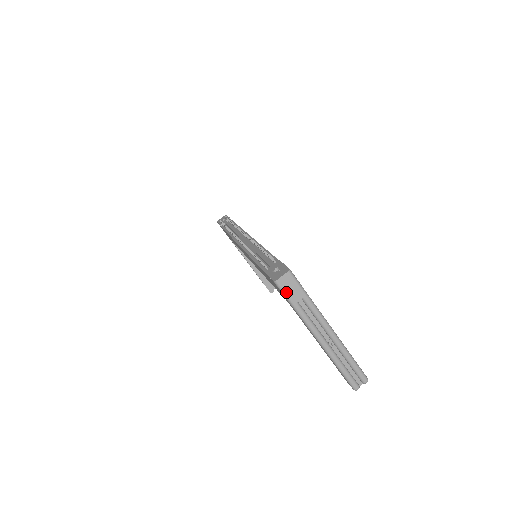
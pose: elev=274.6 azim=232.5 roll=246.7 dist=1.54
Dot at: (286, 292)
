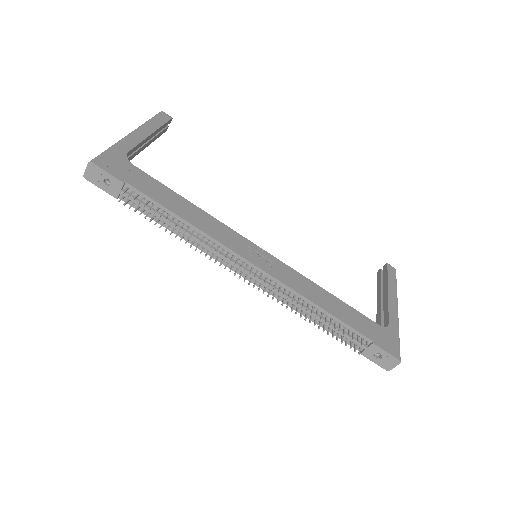
Dot at: occluded
